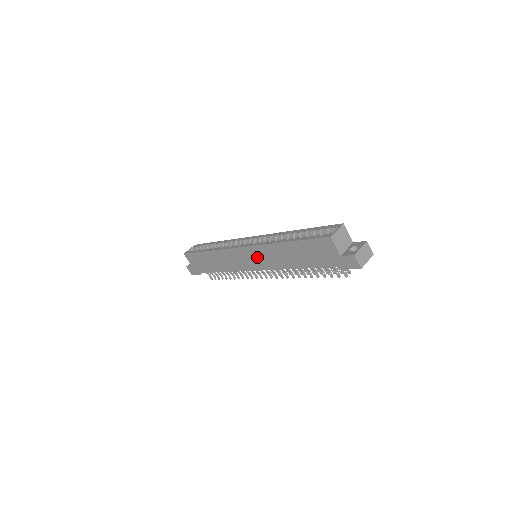
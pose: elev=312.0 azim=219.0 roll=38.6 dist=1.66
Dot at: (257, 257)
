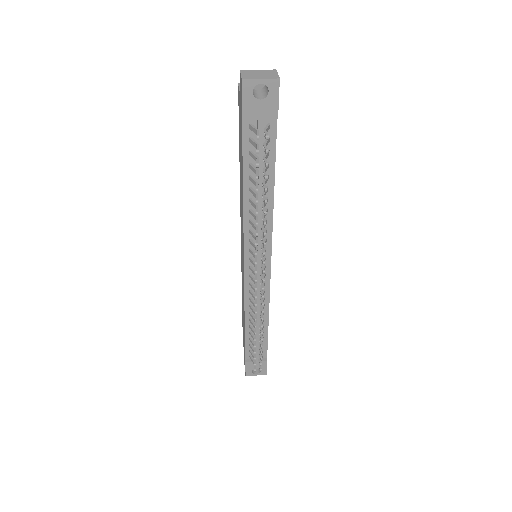
Dot at: occluded
